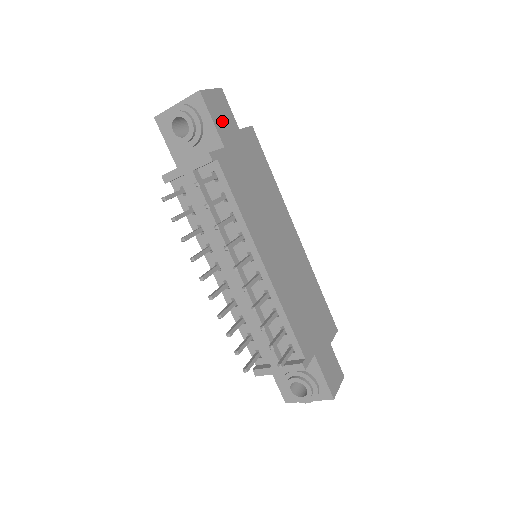
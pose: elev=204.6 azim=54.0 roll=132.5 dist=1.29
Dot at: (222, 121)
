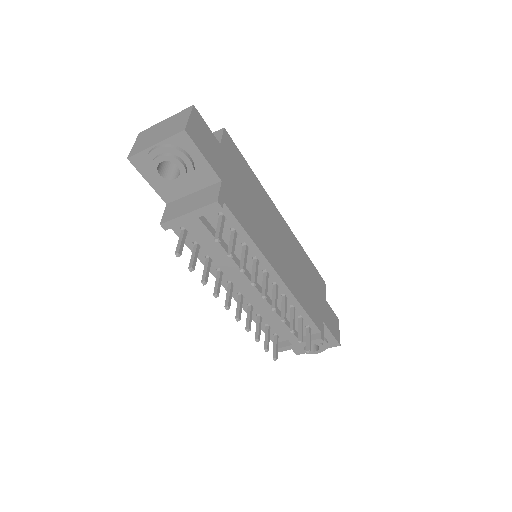
Dot at: (209, 150)
